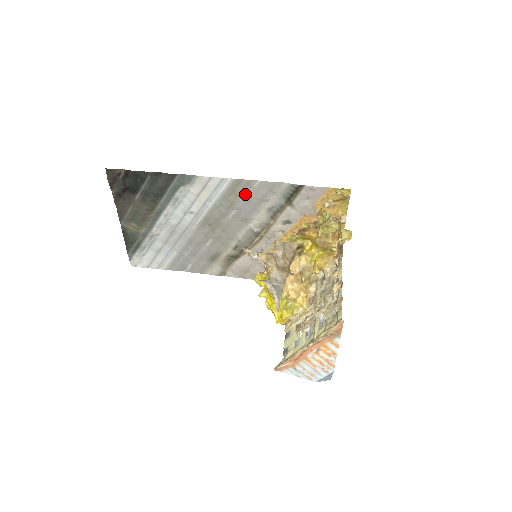
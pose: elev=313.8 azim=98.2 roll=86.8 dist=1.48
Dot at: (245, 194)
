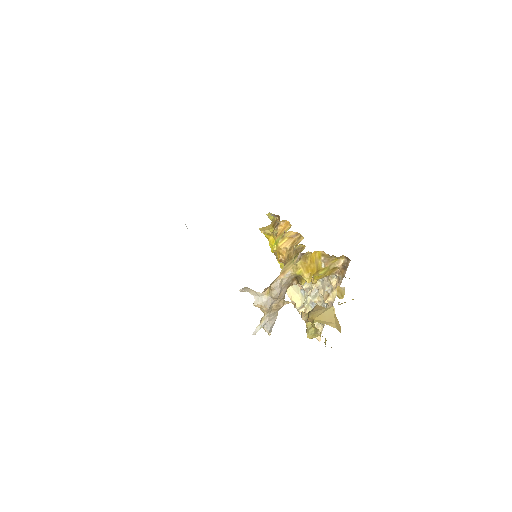
Dot at: occluded
